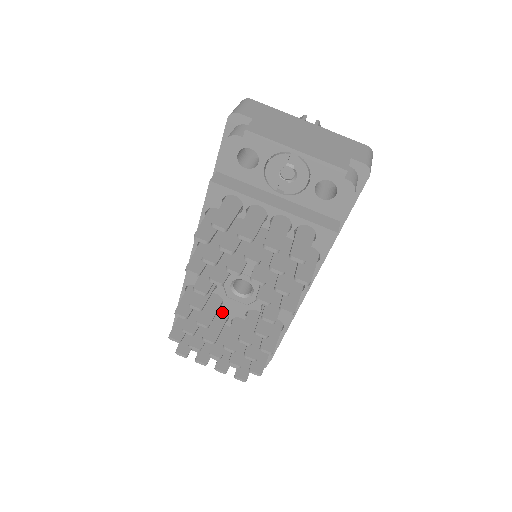
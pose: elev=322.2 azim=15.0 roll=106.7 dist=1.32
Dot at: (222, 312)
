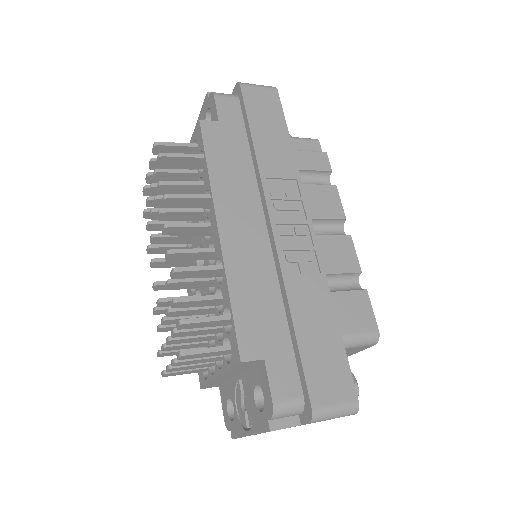
Dot at: occluded
